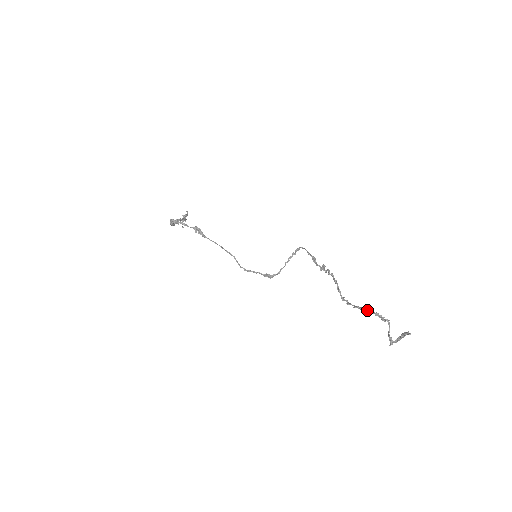
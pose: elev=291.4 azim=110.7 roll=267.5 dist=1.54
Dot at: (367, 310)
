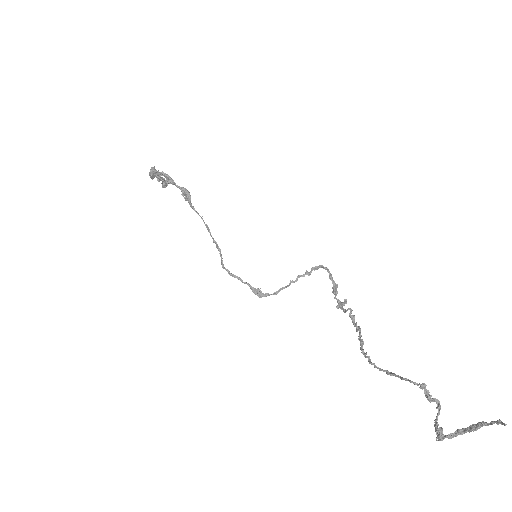
Dot at: occluded
